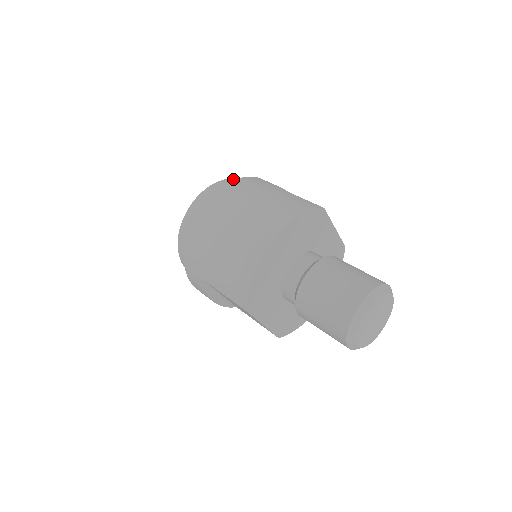
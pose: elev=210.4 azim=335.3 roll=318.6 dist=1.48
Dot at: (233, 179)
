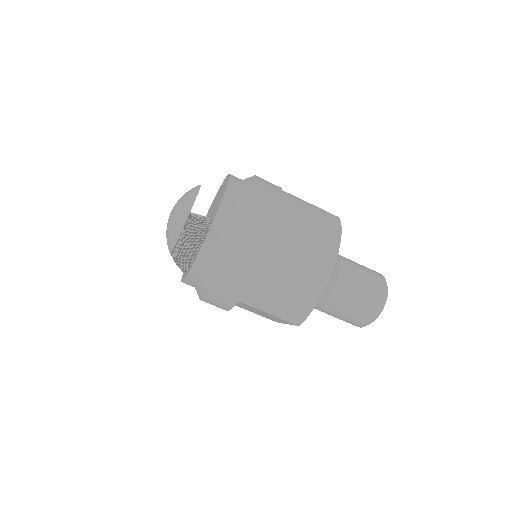
Dot at: (232, 180)
